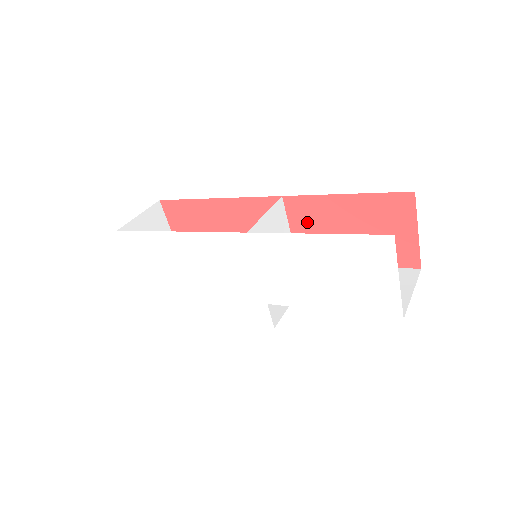
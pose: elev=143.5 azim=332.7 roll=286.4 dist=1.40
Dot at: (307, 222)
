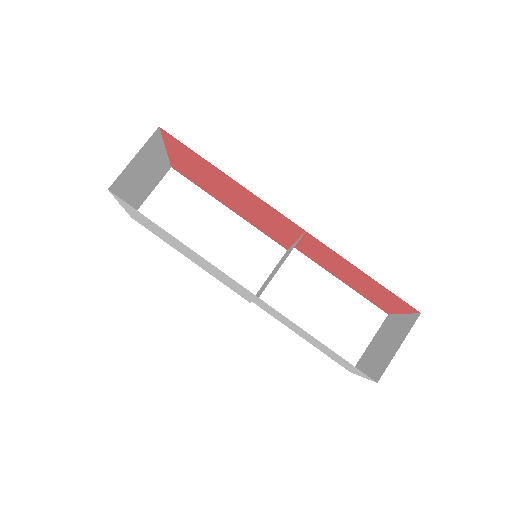
Dot at: (318, 250)
